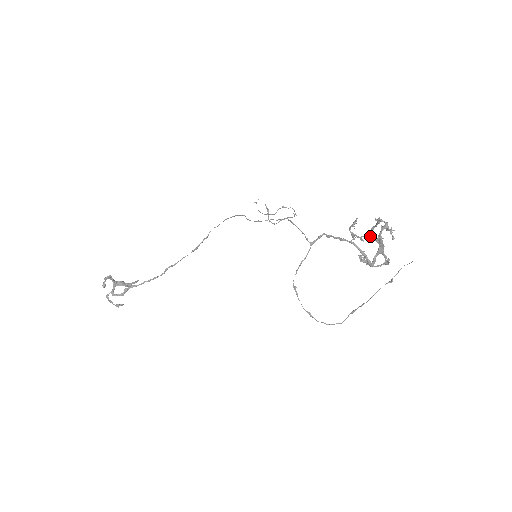
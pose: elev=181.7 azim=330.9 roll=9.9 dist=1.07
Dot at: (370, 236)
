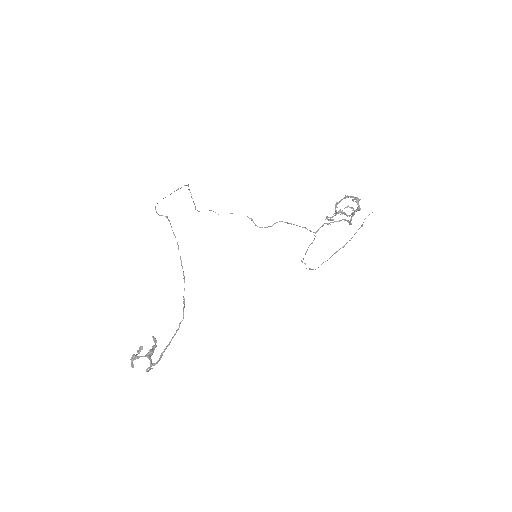
Dot at: occluded
